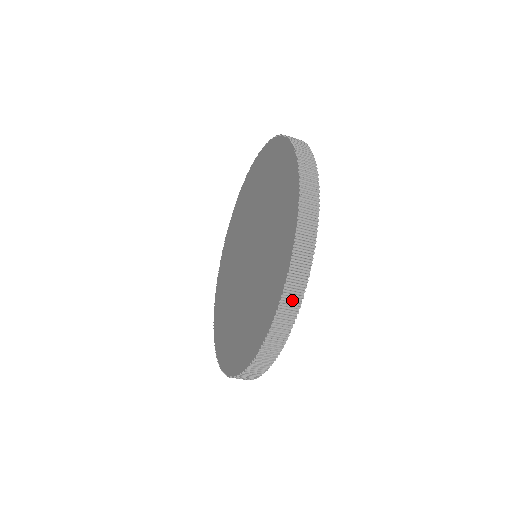
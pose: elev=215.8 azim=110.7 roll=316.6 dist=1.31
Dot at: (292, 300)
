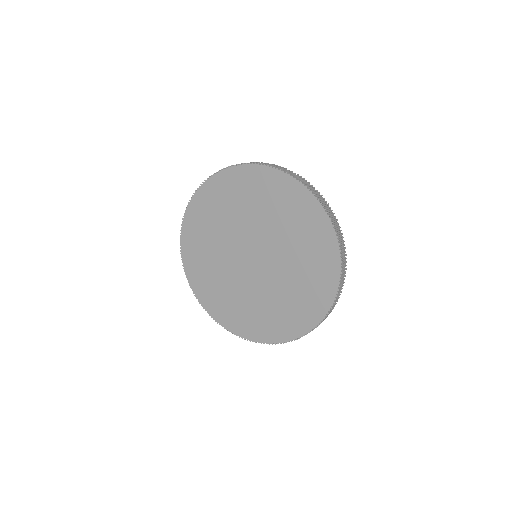
Dot at: occluded
